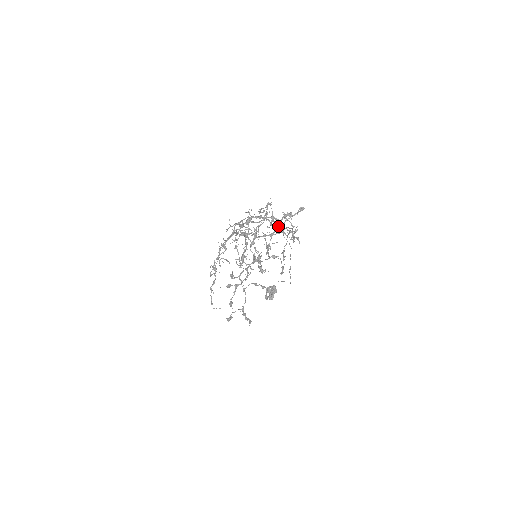
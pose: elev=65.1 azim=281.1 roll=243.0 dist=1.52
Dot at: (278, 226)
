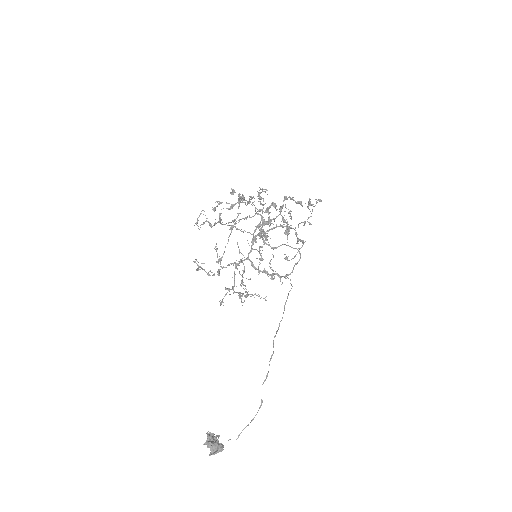
Dot at: (297, 201)
